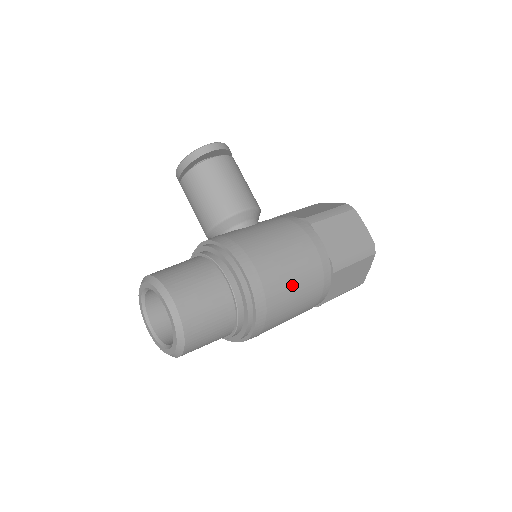
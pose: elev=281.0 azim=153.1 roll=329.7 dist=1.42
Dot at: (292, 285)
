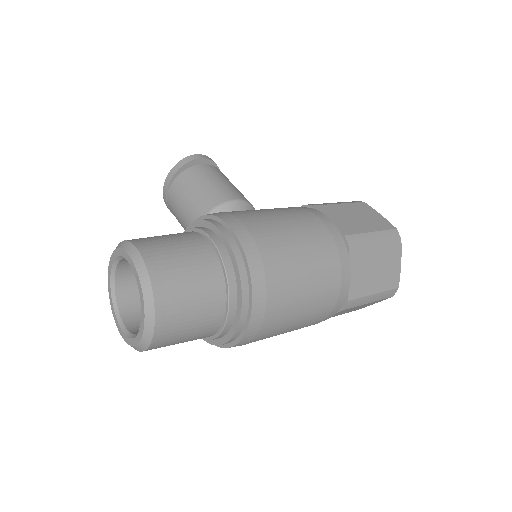
Dot at: (295, 250)
